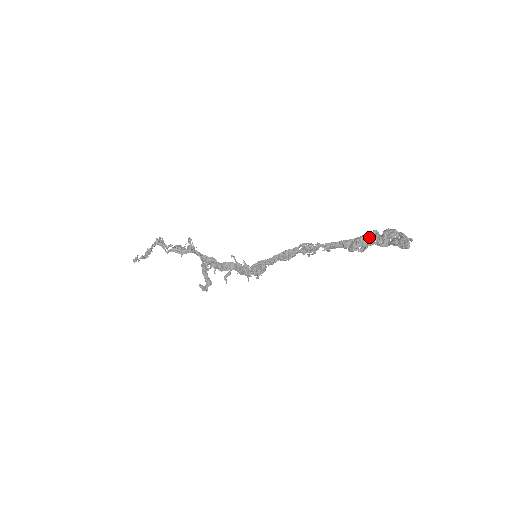
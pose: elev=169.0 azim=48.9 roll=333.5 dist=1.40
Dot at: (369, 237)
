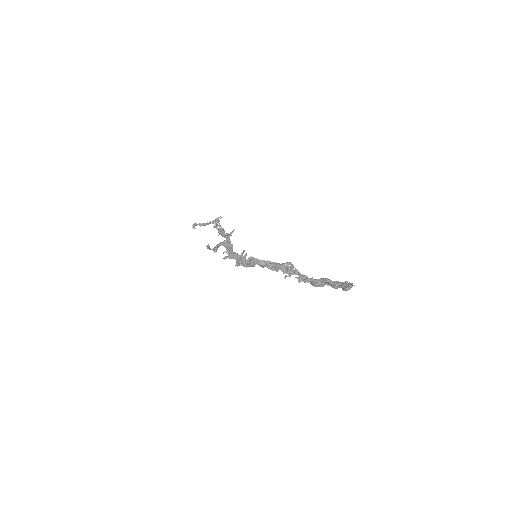
Dot at: (331, 281)
